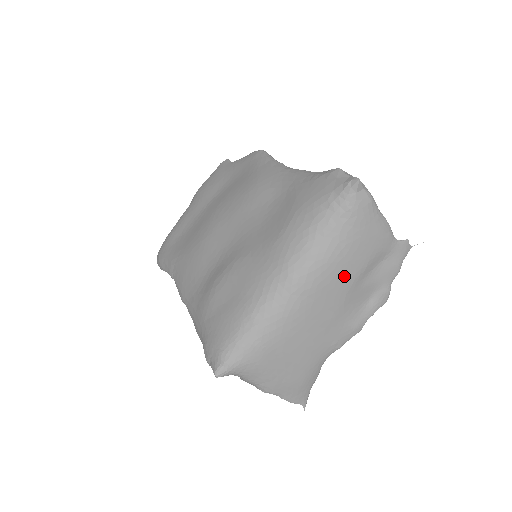
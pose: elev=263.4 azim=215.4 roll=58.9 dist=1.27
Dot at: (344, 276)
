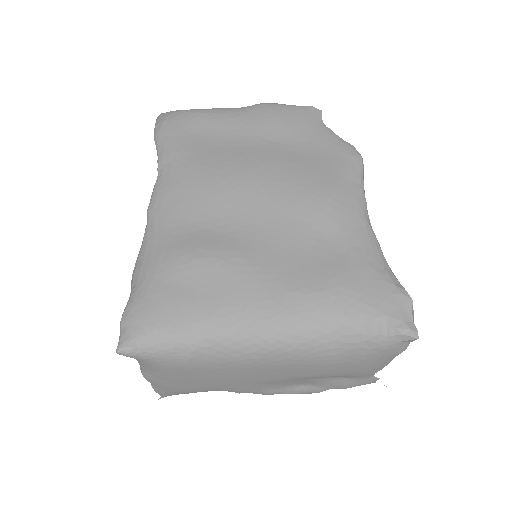
Dot at: (309, 371)
